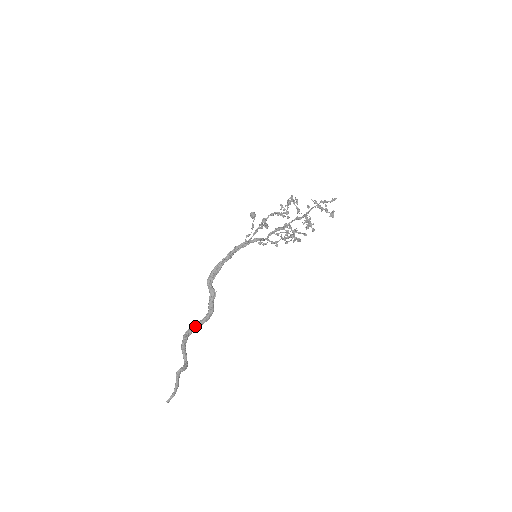
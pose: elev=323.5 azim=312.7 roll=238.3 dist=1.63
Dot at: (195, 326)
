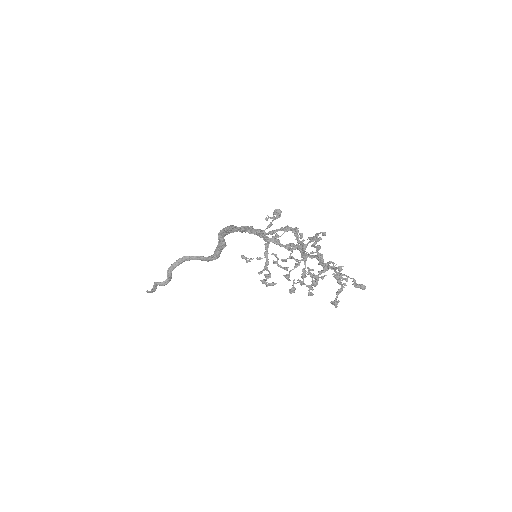
Dot at: (195, 258)
